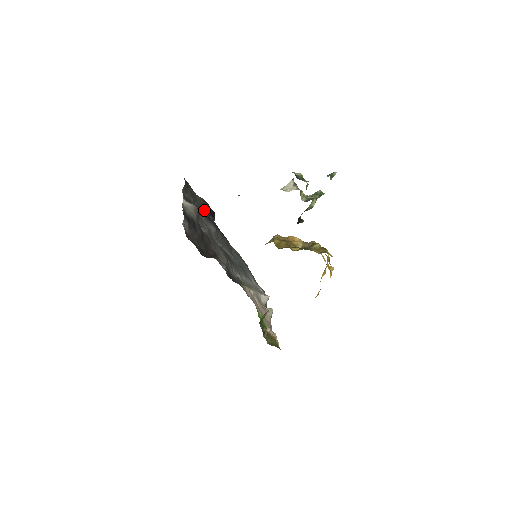
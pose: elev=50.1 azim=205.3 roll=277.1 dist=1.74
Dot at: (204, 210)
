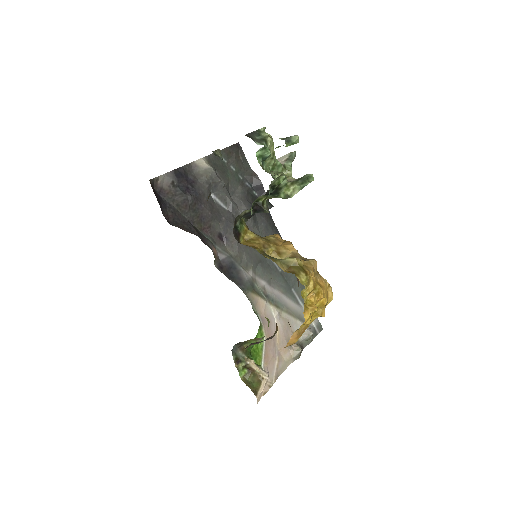
Dot at: (253, 188)
